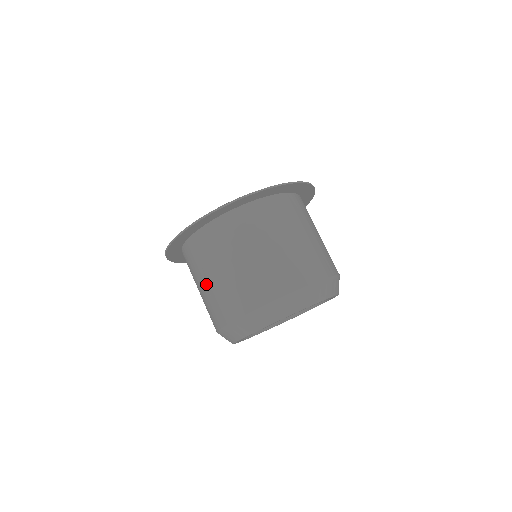
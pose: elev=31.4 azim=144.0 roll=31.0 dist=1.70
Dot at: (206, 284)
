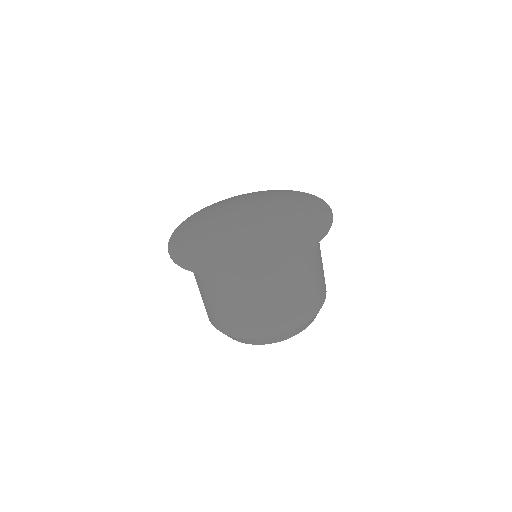
Dot at: (219, 303)
